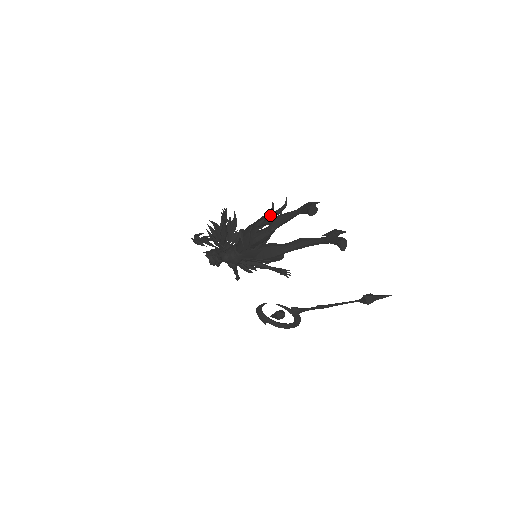
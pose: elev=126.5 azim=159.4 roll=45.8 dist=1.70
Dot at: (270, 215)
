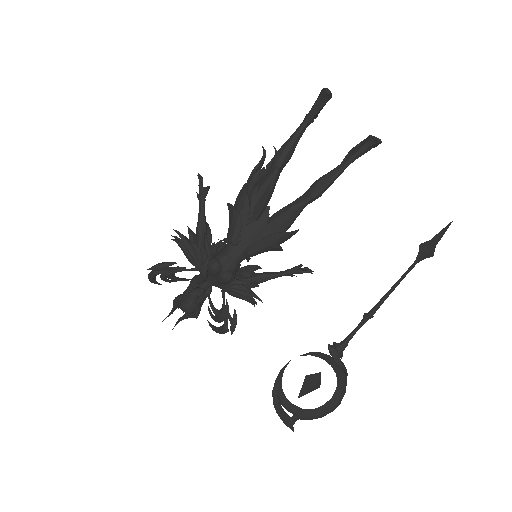
Dot at: (262, 172)
